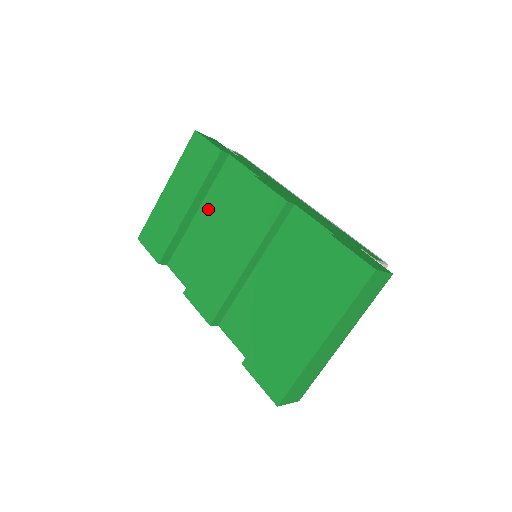
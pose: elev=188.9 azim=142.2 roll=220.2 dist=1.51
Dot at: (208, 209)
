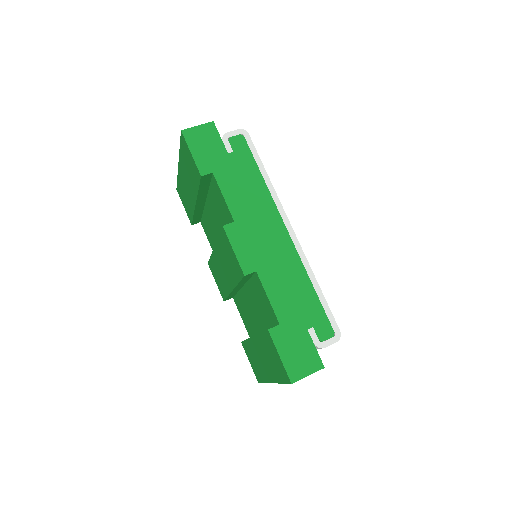
Dot at: (211, 207)
